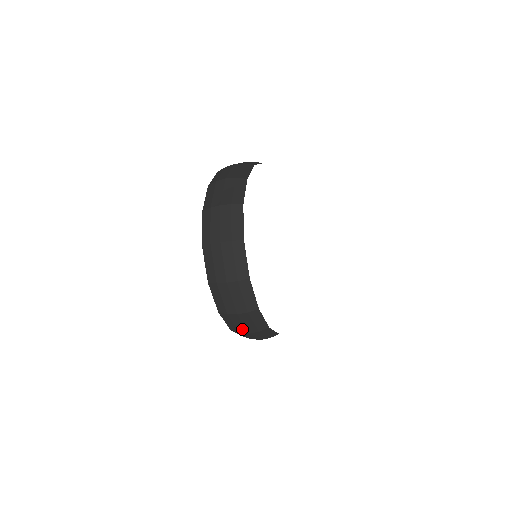
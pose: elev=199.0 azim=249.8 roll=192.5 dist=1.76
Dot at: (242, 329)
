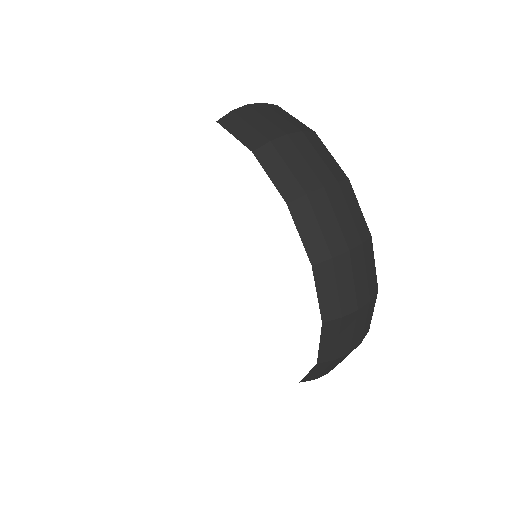
Dot at: occluded
